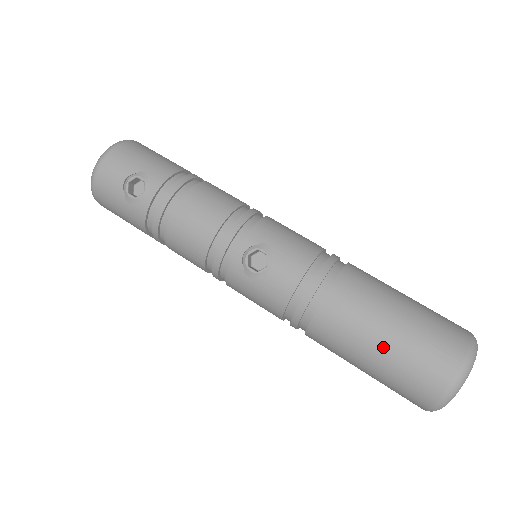
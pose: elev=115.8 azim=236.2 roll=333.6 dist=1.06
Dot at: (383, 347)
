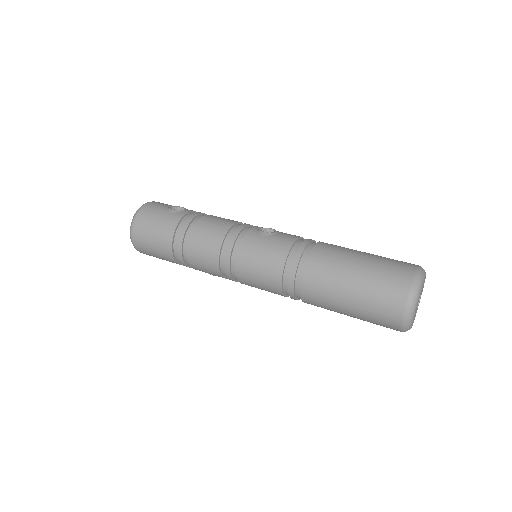
Dot at: (365, 256)
